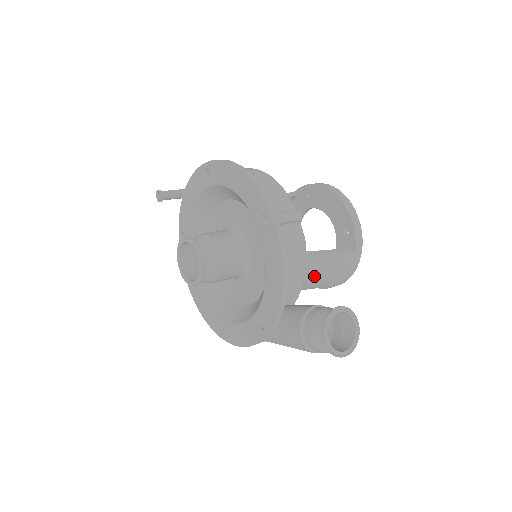
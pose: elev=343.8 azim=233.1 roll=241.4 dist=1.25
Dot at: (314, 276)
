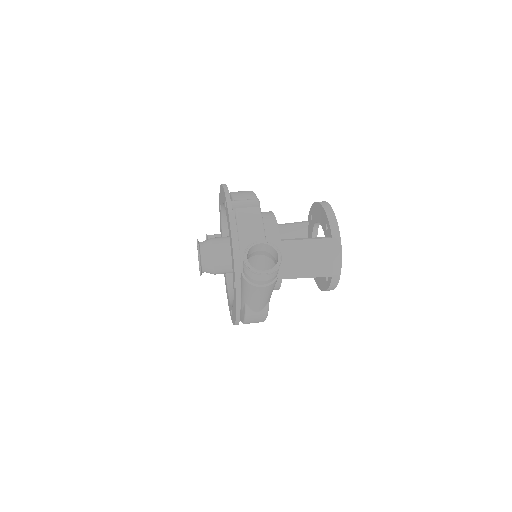
Dot at: (295, 259)
